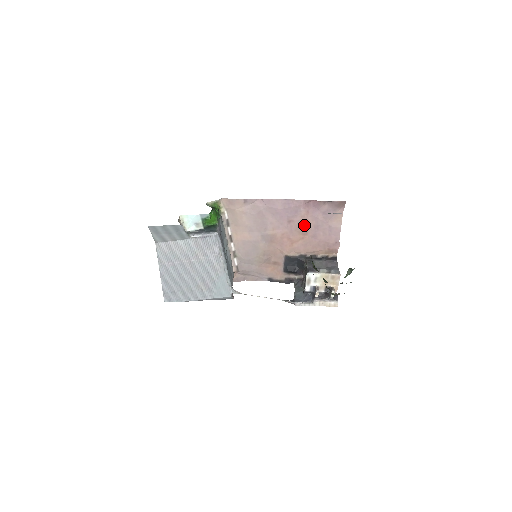
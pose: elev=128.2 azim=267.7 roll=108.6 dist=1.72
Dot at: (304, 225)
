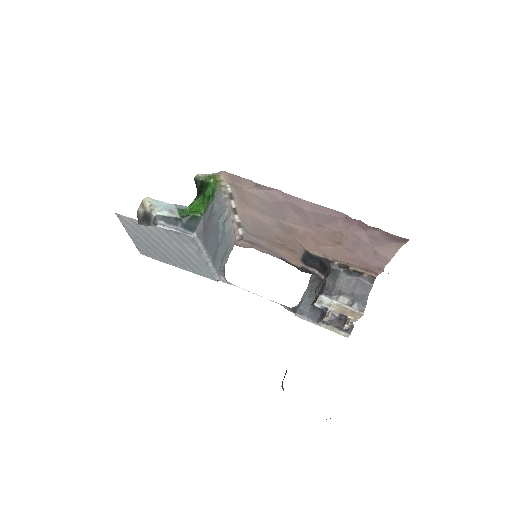
Dot at: (339, 236)
